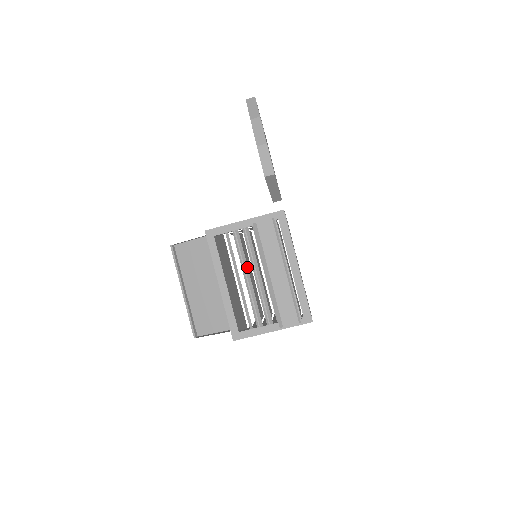
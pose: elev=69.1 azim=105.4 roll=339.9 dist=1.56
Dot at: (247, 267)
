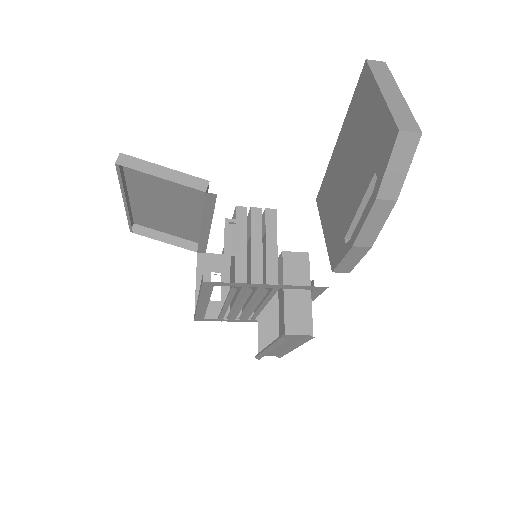
Dot at: (243, 304)
